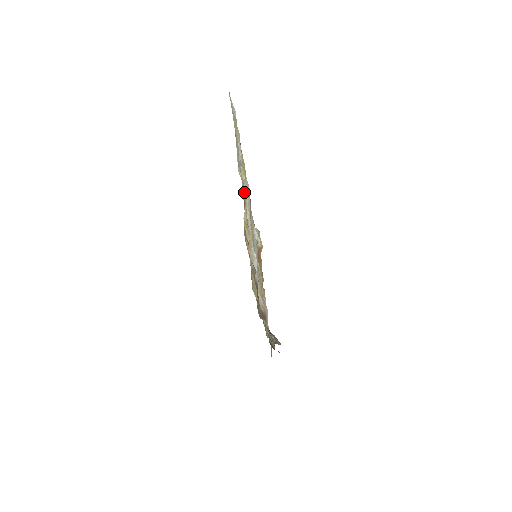
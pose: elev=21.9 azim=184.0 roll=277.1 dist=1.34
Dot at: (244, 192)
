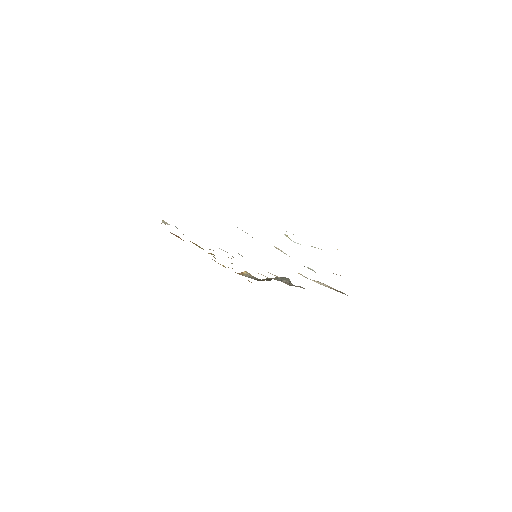
Dot at: occluded
